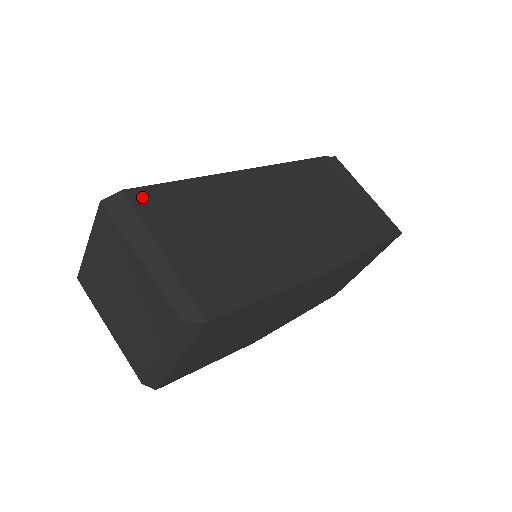
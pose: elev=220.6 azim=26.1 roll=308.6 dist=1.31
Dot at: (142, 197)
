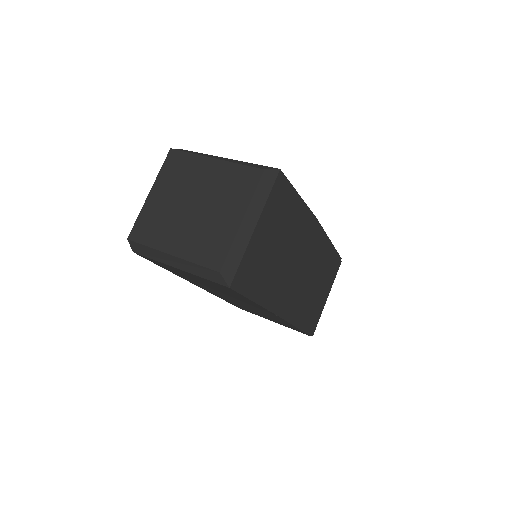
Dot at: occluded
